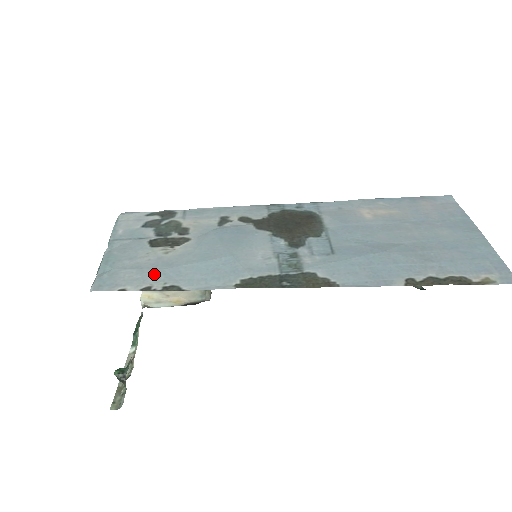
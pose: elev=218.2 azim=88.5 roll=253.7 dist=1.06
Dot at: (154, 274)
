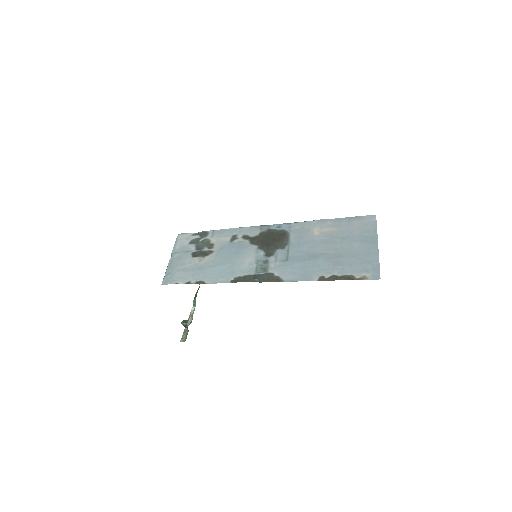
Dot at: (192, 274)
